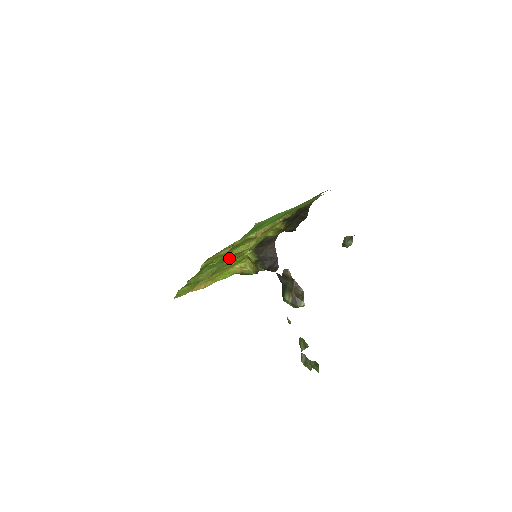
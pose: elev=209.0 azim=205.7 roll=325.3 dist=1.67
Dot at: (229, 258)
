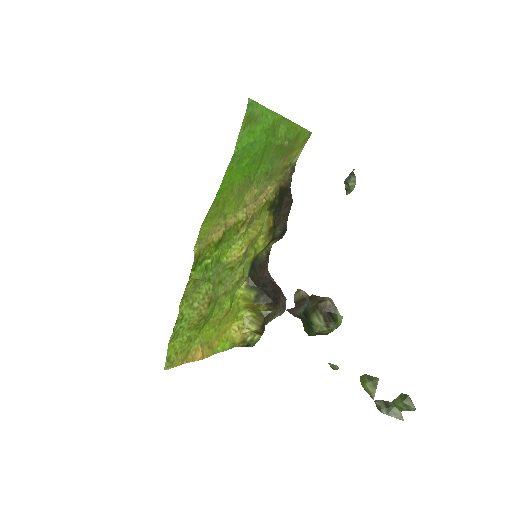
Dot at: (223, 278)
